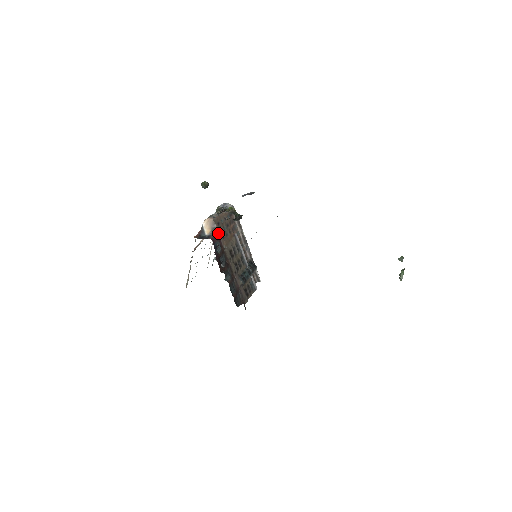
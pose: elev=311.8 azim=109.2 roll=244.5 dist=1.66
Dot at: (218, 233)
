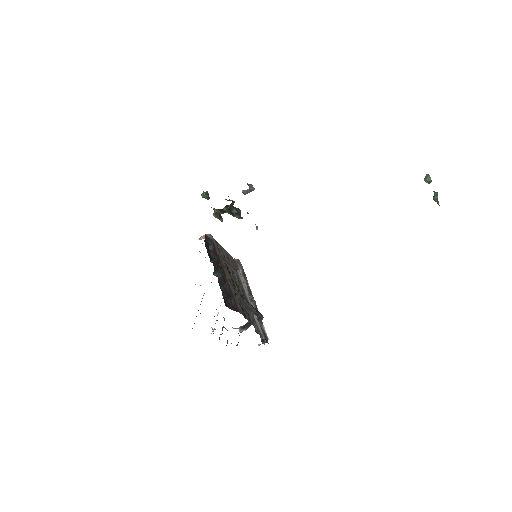
Dot at: (214, 243)
